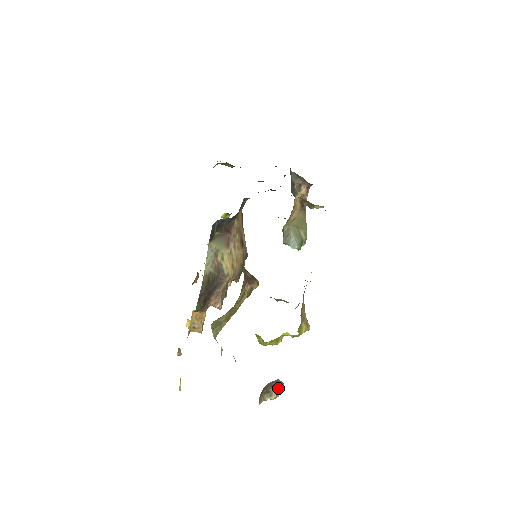
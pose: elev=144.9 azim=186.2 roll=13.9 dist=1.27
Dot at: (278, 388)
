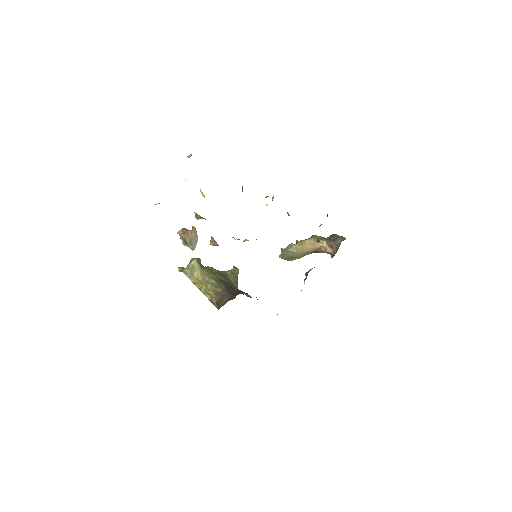
Dot at: (191, 247)
